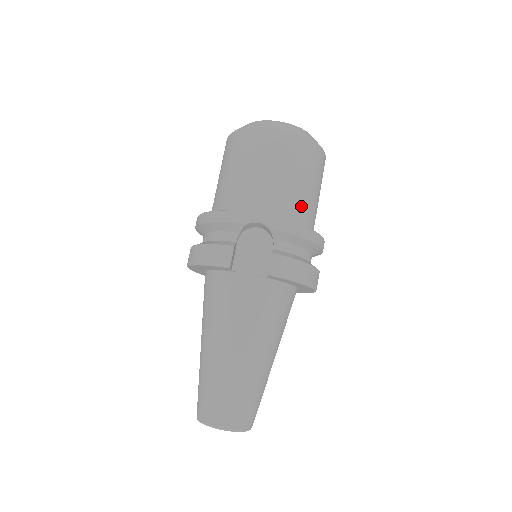
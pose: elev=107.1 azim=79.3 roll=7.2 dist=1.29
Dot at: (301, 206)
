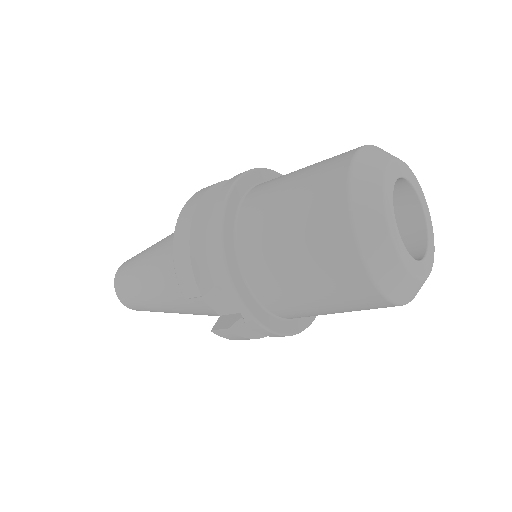
Dot at: occluded
